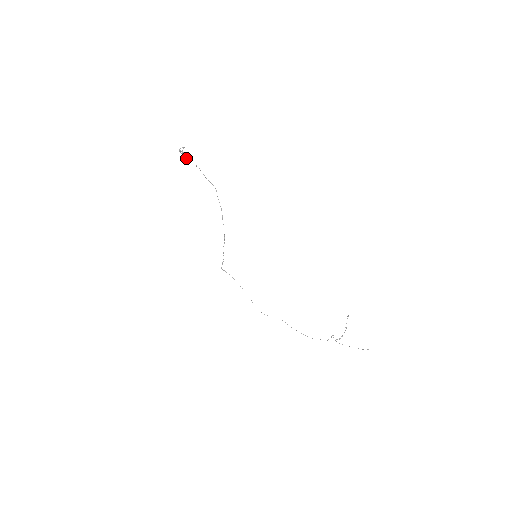
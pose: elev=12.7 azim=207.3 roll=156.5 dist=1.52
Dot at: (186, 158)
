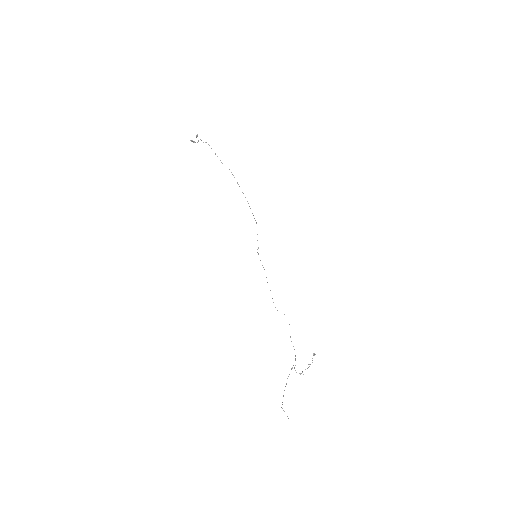
Dot at: occluded
